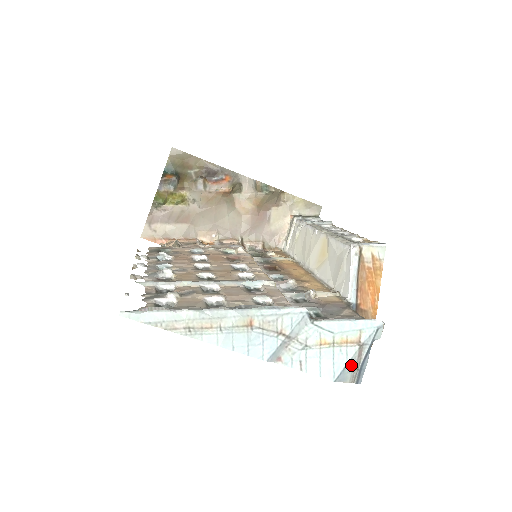
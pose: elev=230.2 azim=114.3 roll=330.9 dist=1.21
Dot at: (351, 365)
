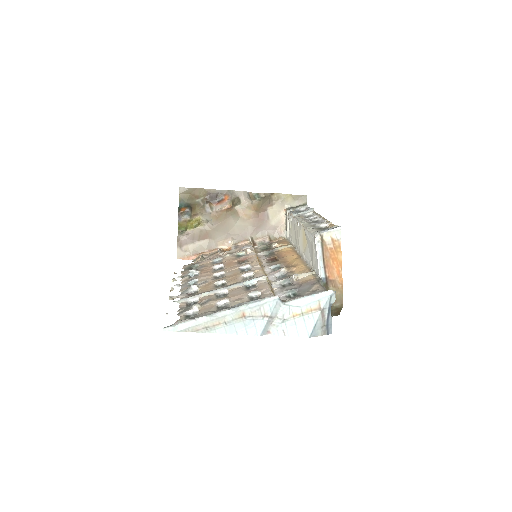
Dot at: (319, 324)
